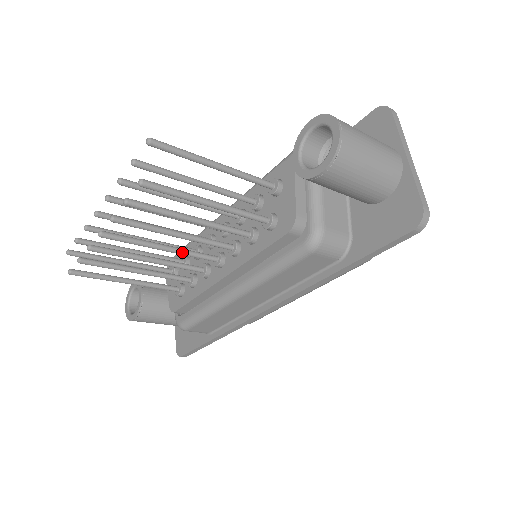
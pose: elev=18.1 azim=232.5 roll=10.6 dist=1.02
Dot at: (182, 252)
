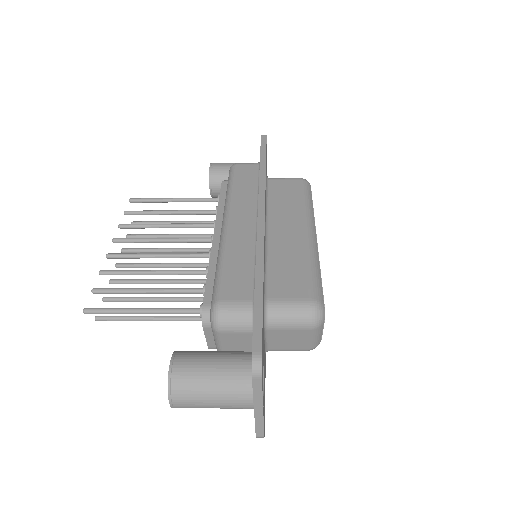
Dot at: occluded
